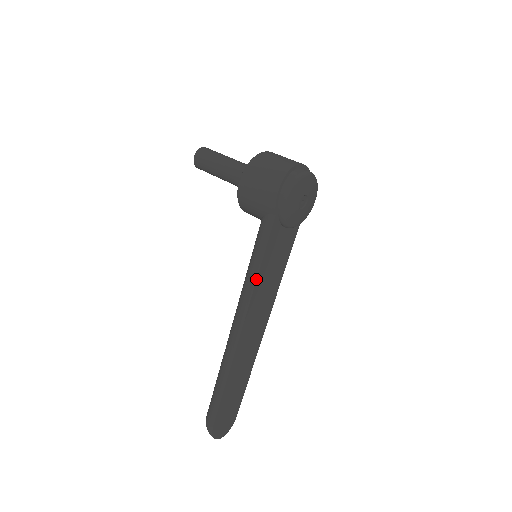
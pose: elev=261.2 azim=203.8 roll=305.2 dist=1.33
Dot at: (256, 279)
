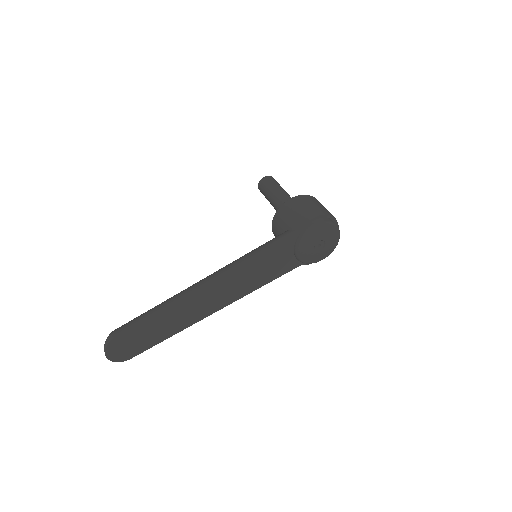
Dot at: (249, 260)
